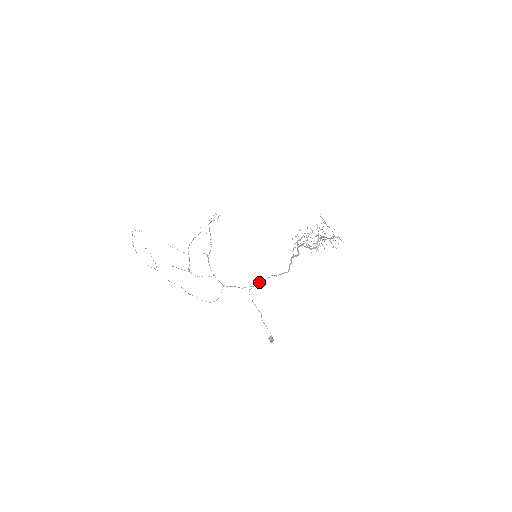
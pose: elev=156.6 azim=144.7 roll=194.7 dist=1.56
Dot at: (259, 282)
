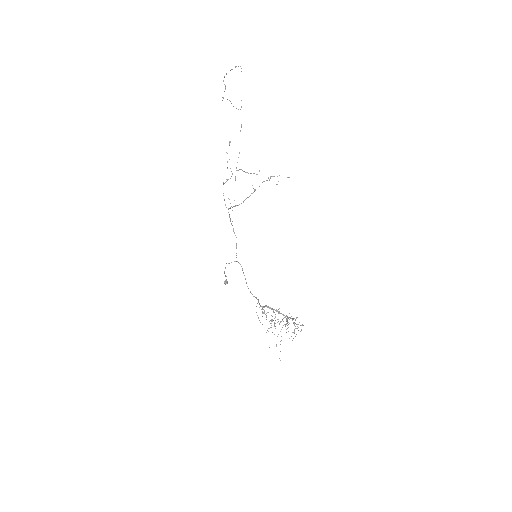
Dot at: (241, 266)
